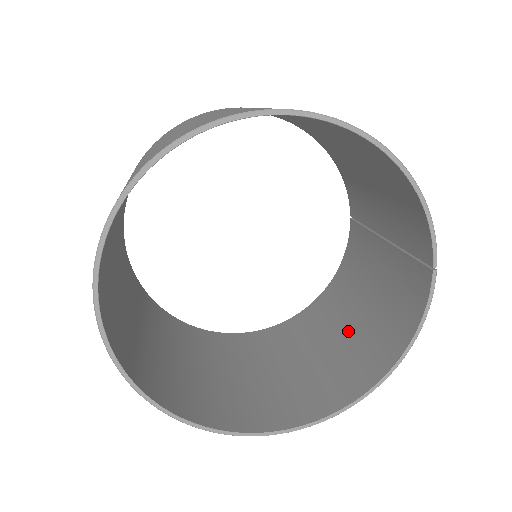
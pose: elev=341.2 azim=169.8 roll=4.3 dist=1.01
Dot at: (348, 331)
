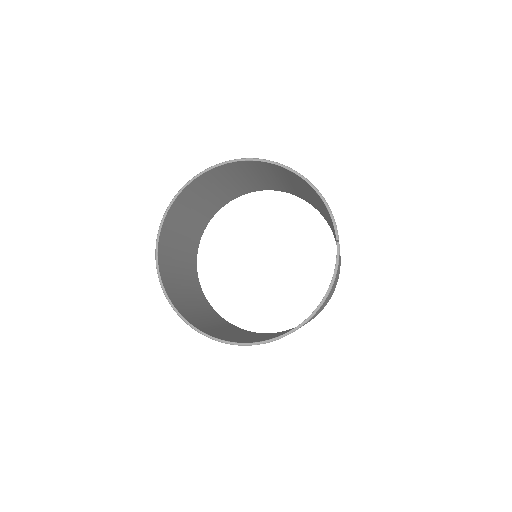
Dot at: occluded
